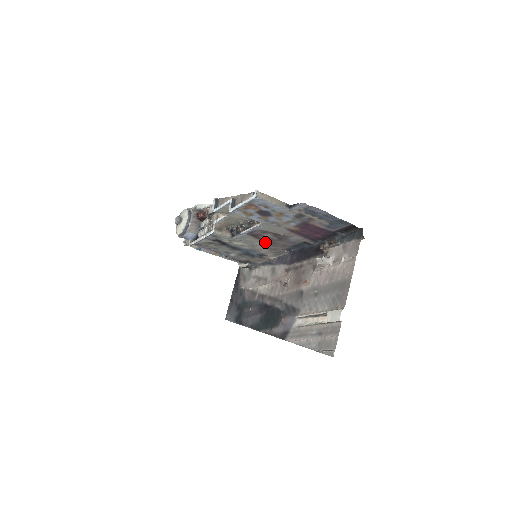
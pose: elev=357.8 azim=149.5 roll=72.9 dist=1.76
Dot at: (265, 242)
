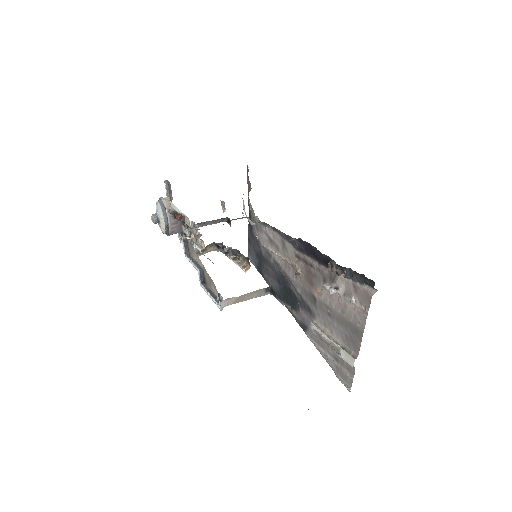
Dot at: occluded
